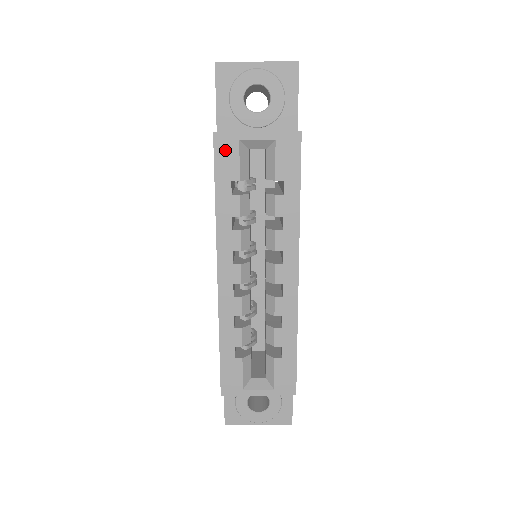
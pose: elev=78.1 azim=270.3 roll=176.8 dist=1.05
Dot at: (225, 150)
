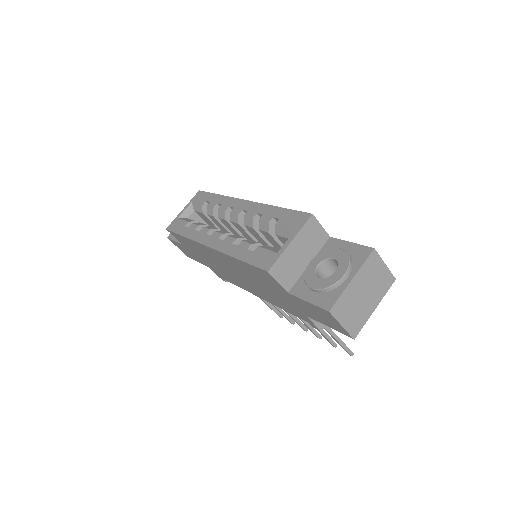
Dot at: (175, 226)
